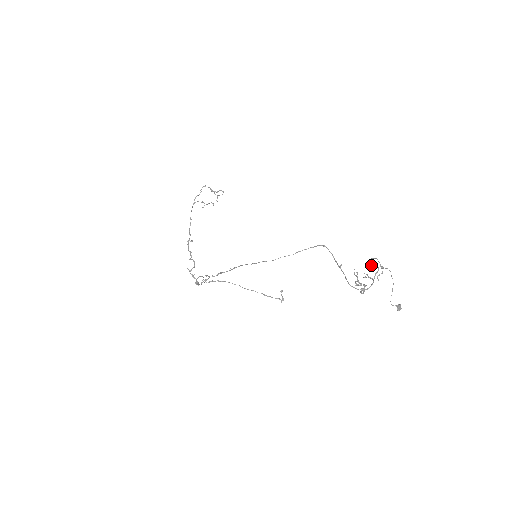
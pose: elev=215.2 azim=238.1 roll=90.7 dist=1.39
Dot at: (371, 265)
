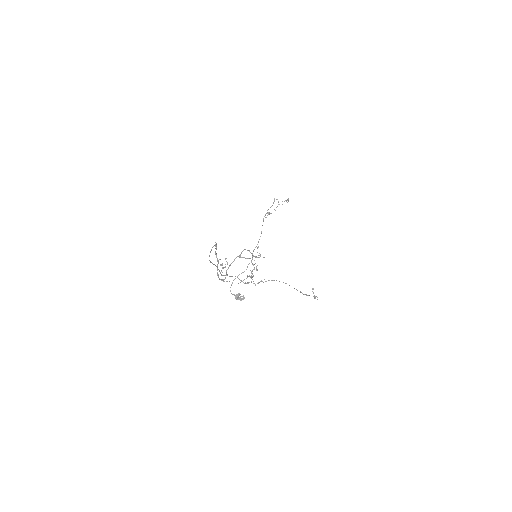
Dot at: (254, 256)
